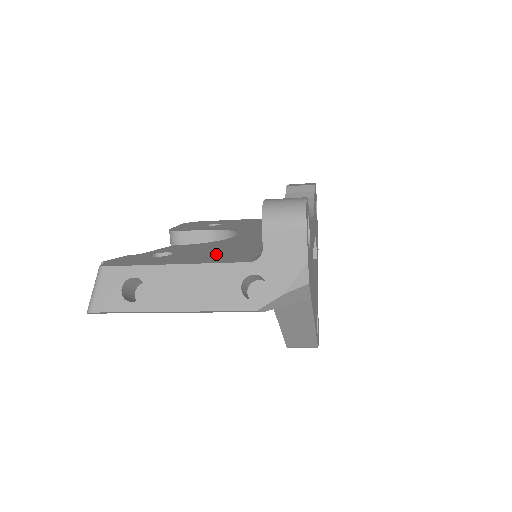
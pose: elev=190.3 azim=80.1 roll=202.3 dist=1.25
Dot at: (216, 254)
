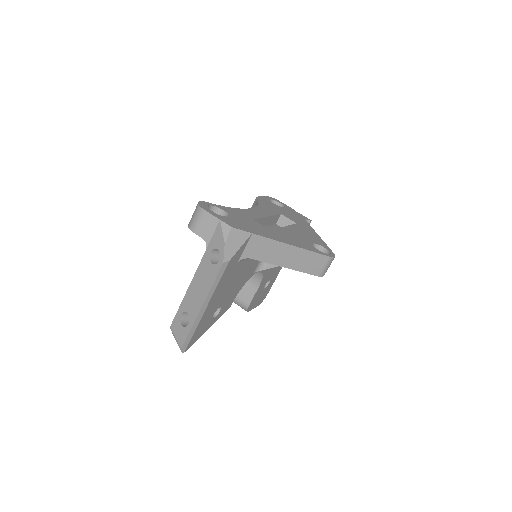
Dot at: occluded
